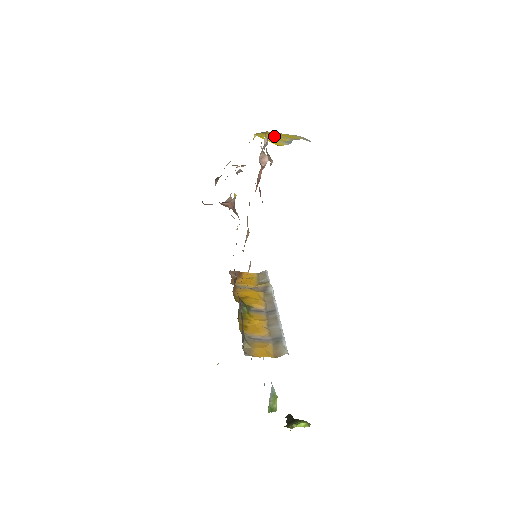
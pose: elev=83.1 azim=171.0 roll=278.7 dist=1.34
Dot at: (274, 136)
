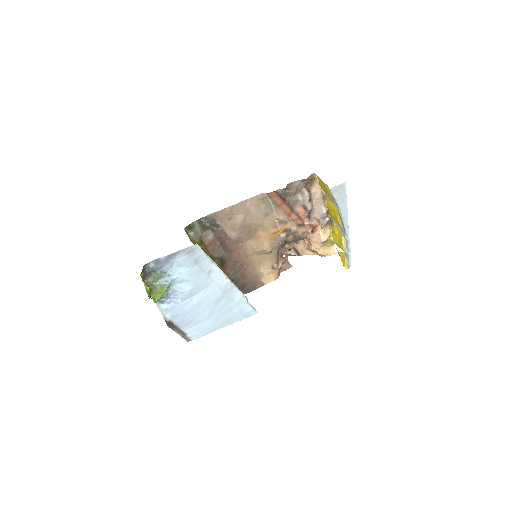
Dot at: (337, 233)
